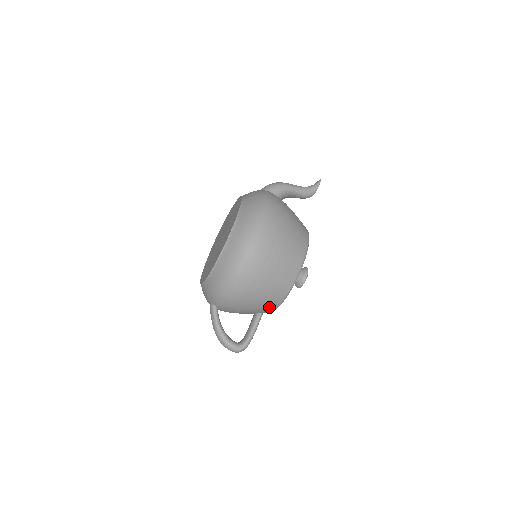
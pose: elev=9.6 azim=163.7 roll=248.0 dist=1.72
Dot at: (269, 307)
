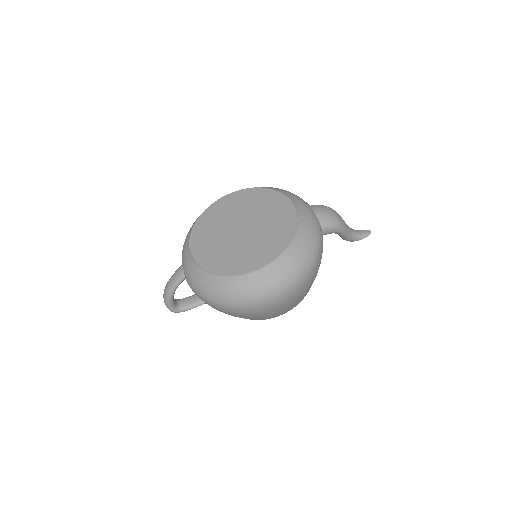
Dot at: occluded
